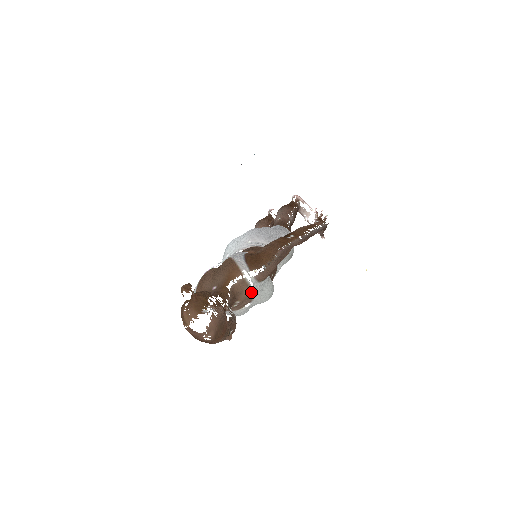
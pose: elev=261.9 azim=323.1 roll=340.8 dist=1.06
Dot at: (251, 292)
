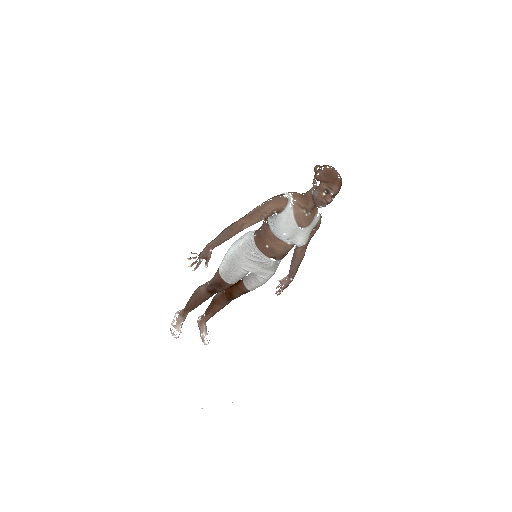
Dot at: (312, 220)
